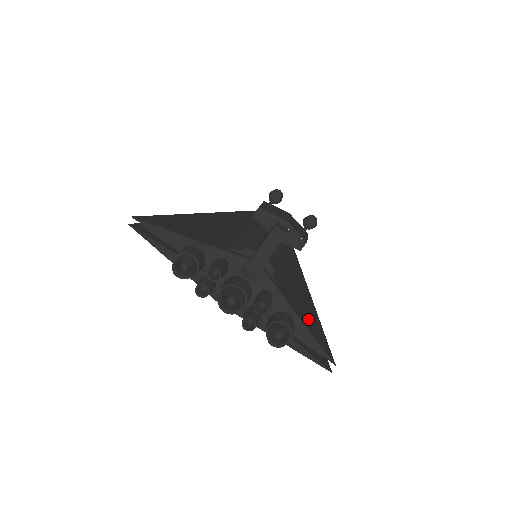
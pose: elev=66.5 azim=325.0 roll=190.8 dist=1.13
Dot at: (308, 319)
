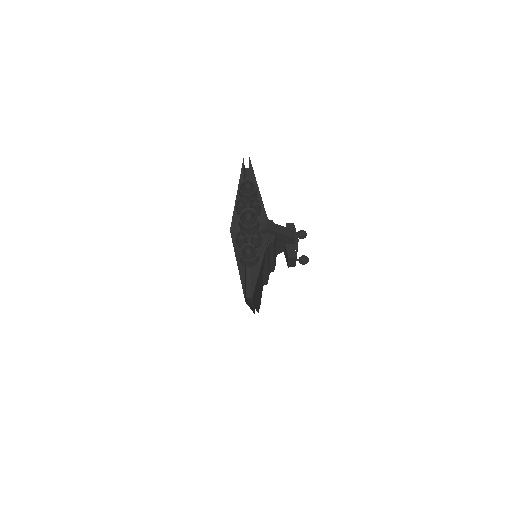
Dot at: occluded
